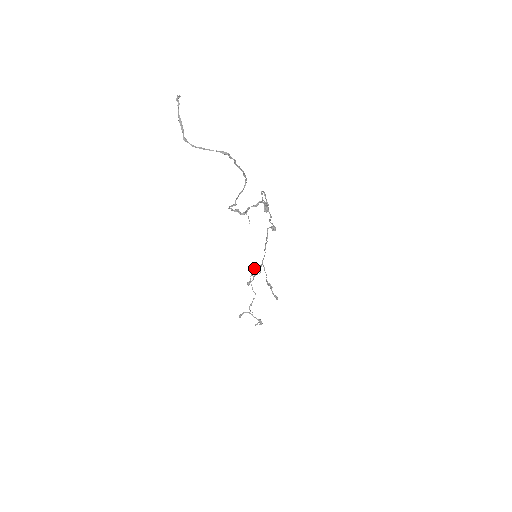
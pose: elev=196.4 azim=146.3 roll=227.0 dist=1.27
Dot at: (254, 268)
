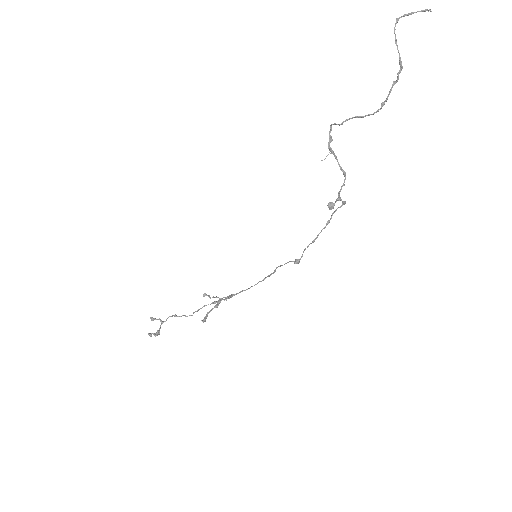
Dot at: (225, 298)
